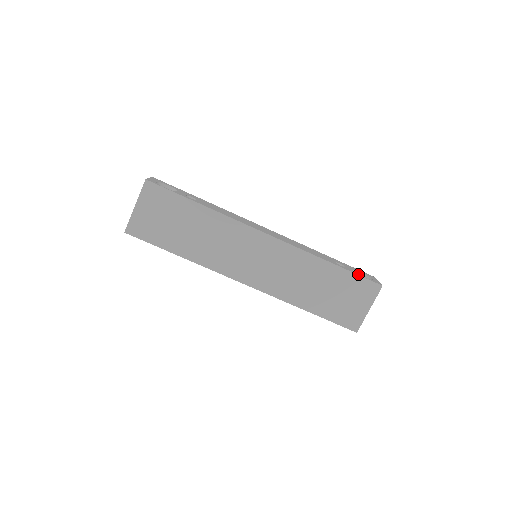
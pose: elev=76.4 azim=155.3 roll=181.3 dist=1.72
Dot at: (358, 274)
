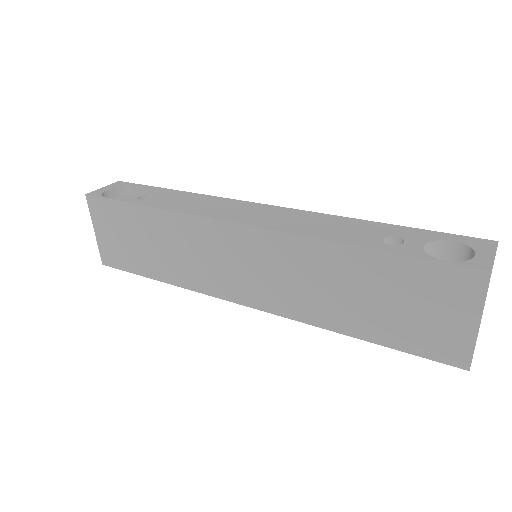
Dot at: (425, 255)
